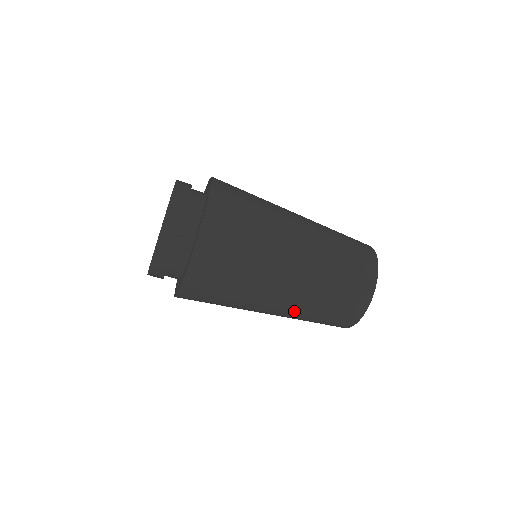
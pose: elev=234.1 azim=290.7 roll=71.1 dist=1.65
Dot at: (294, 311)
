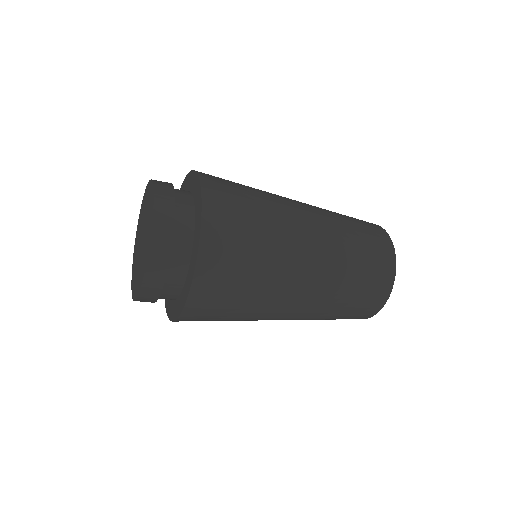
Dot at: occluded
